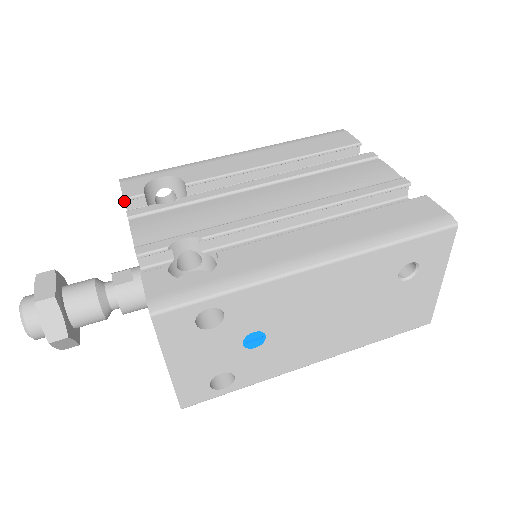
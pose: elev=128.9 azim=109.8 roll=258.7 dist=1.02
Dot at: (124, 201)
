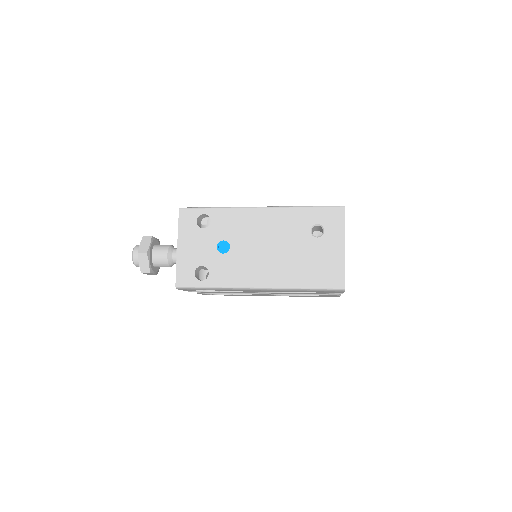
Dot at: occluded
